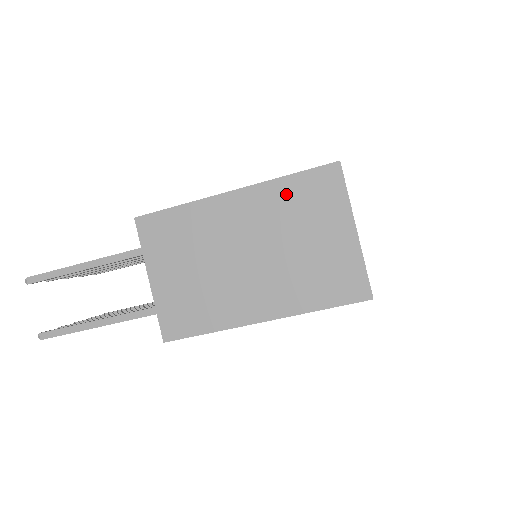
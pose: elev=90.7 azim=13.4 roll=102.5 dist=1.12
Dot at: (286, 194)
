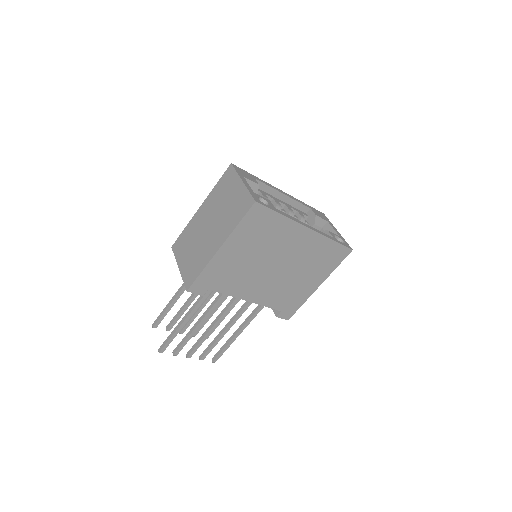
Dot at: (217, 191)
